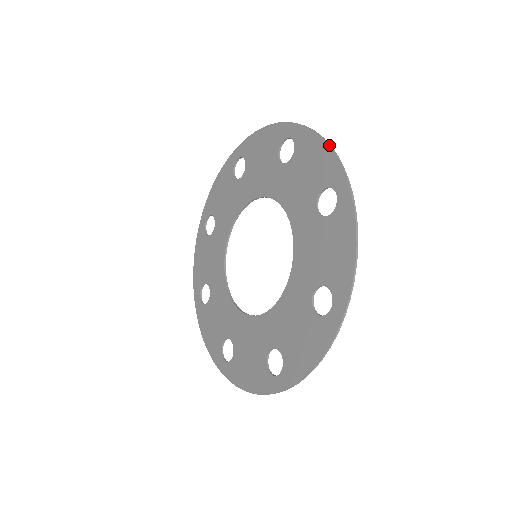
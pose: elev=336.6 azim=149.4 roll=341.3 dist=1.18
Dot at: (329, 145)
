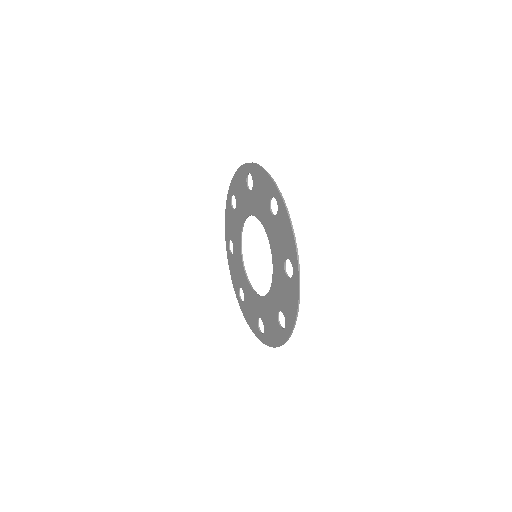
Dot at: (293, 234)
